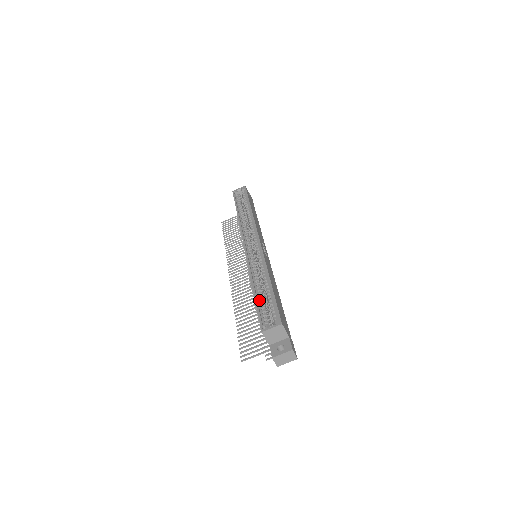
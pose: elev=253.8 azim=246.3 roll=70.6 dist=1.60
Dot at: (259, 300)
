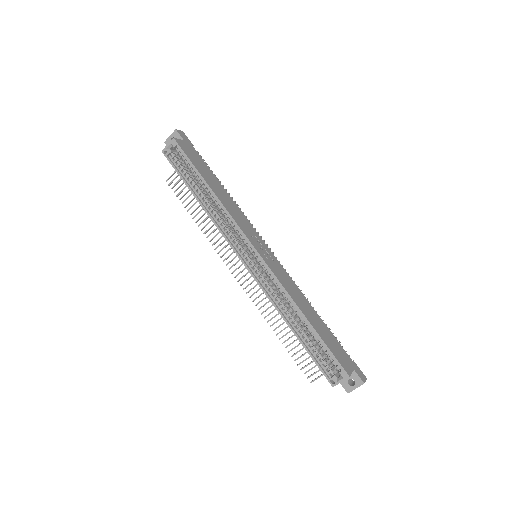
Dot at: (307, 345)
